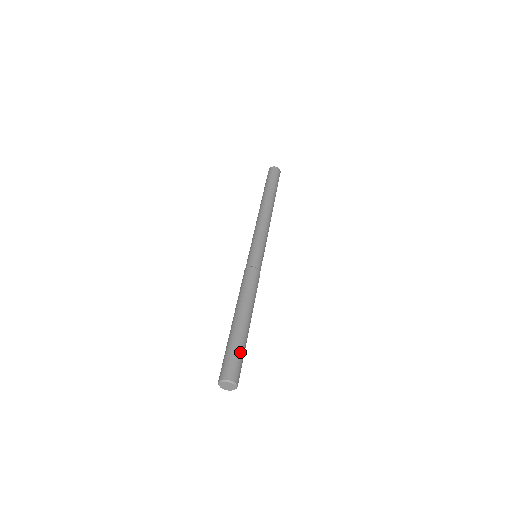
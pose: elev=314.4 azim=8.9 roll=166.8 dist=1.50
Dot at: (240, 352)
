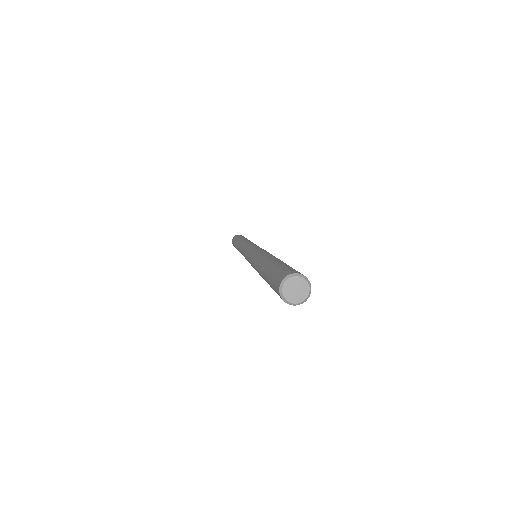
Dot at: (290, 267)
